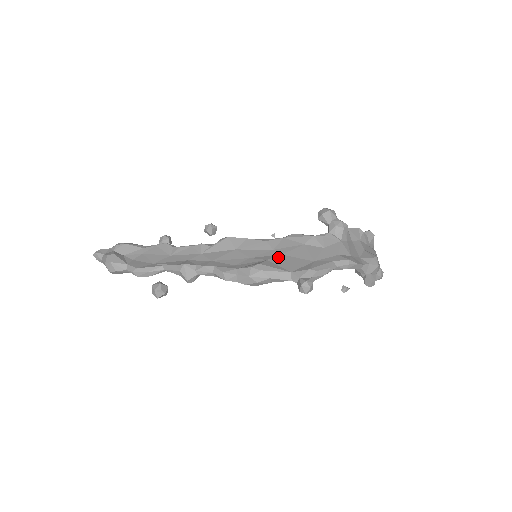
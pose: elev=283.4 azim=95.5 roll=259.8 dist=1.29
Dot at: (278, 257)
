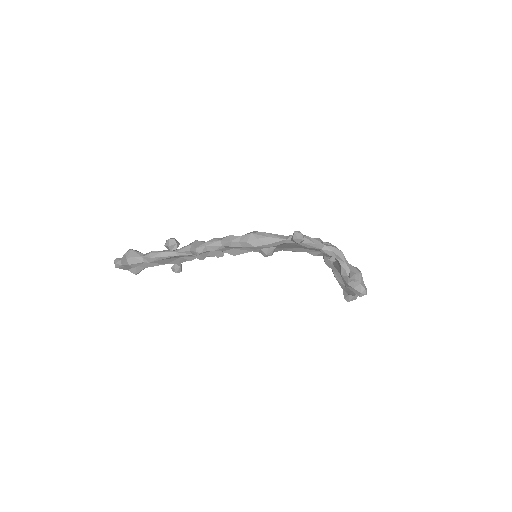
Dot at: occluded
